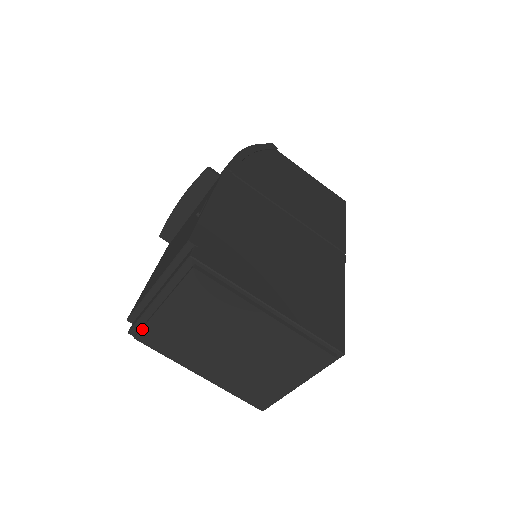
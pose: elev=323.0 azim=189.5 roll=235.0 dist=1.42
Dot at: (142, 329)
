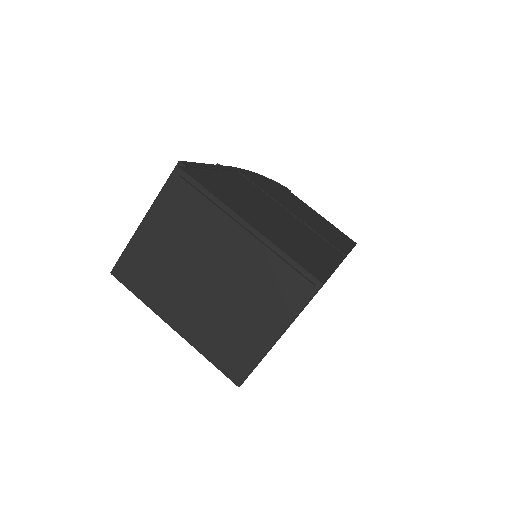
Dot at: (123, 261)
